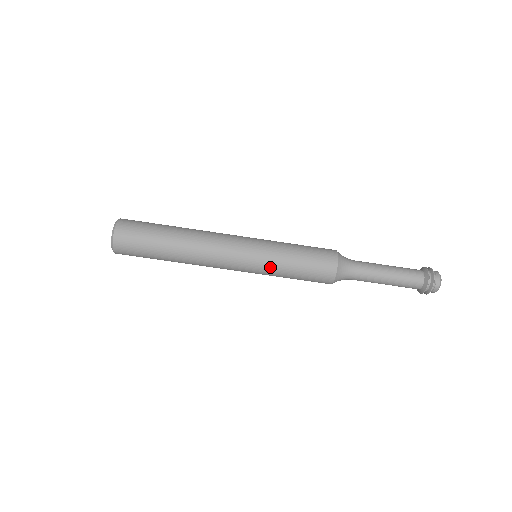
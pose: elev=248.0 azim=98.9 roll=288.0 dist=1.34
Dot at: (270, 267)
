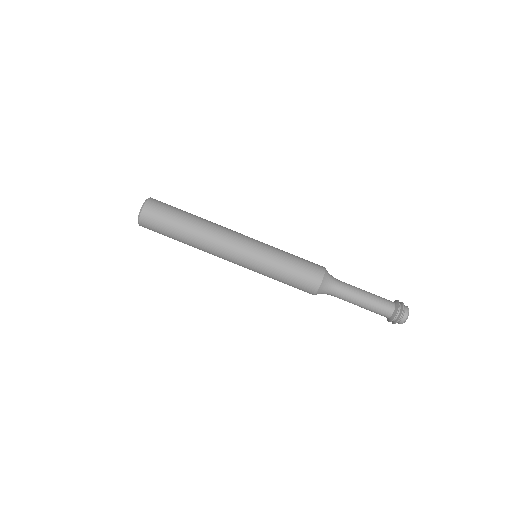
Dot at: (268, 262)
